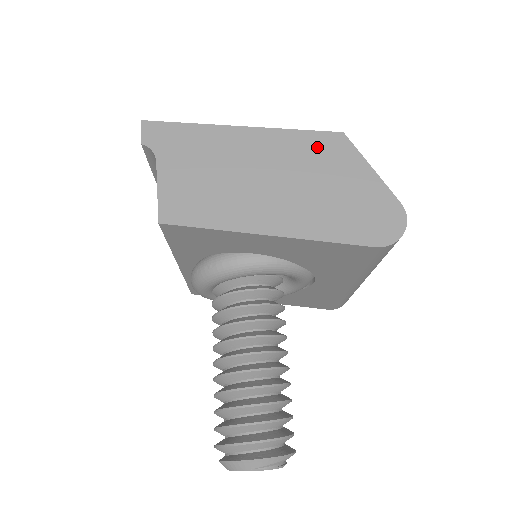
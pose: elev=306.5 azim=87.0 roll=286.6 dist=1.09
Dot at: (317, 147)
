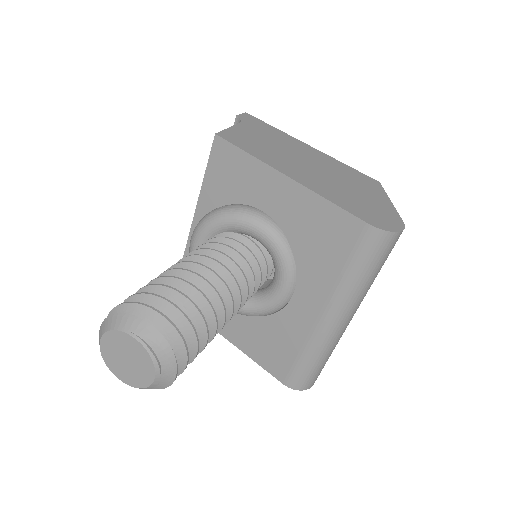
Dot at: (355, 175)
